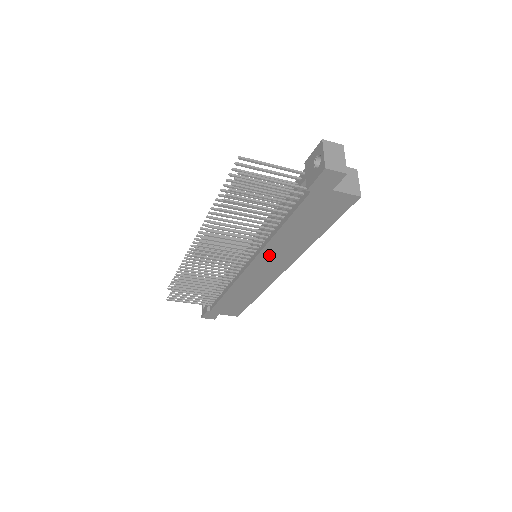
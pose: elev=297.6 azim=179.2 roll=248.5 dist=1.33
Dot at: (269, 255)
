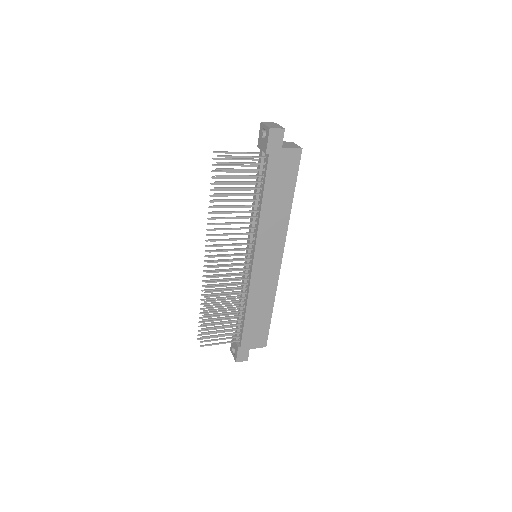
Dot at: (264, 240)
